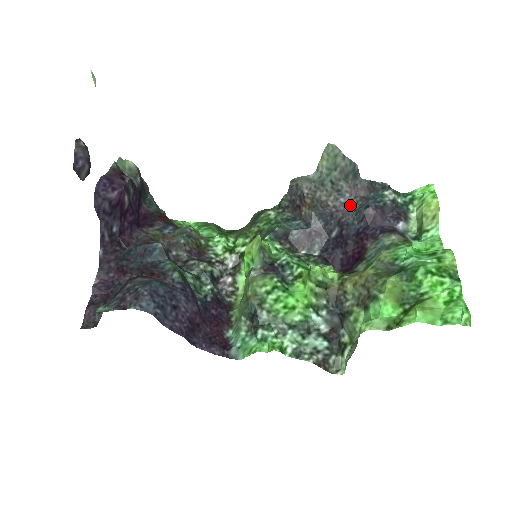
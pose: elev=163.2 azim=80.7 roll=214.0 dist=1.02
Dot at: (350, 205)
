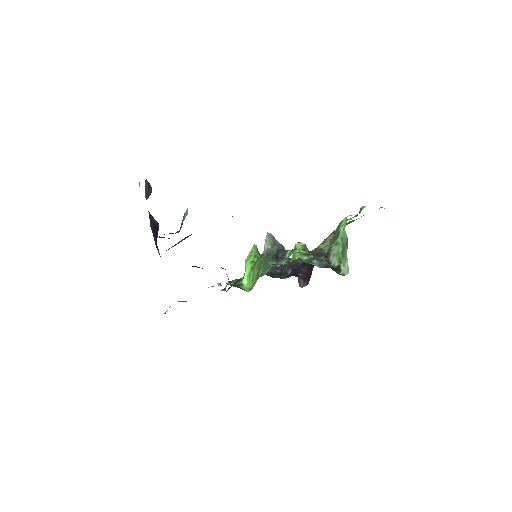
Dot at: (290, 262)
